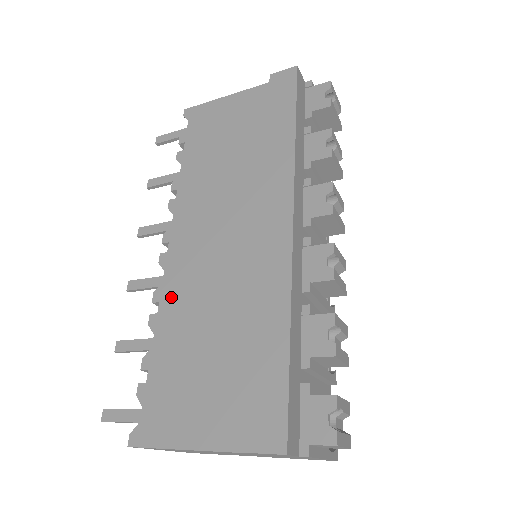
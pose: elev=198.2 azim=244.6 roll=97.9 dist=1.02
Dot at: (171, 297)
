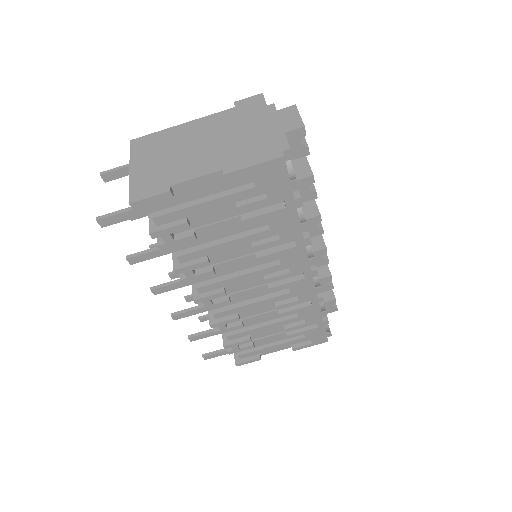
Dot at: occluded
